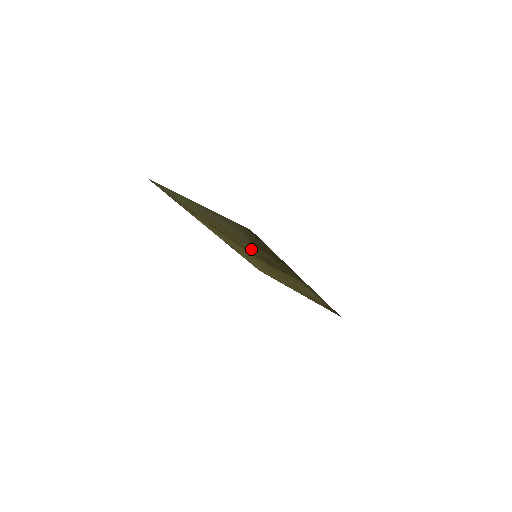
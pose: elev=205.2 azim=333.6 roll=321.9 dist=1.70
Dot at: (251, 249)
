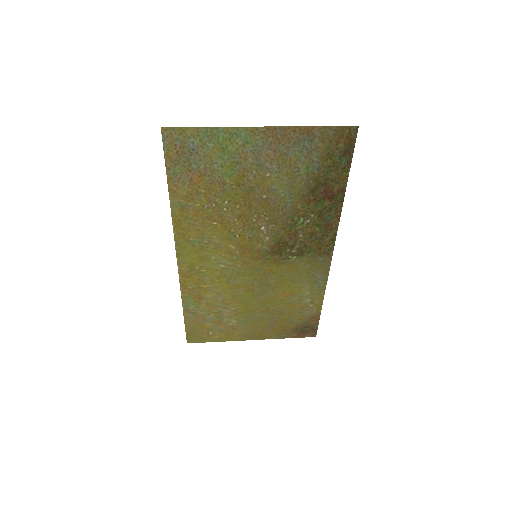
Dot at: (269, 231)
